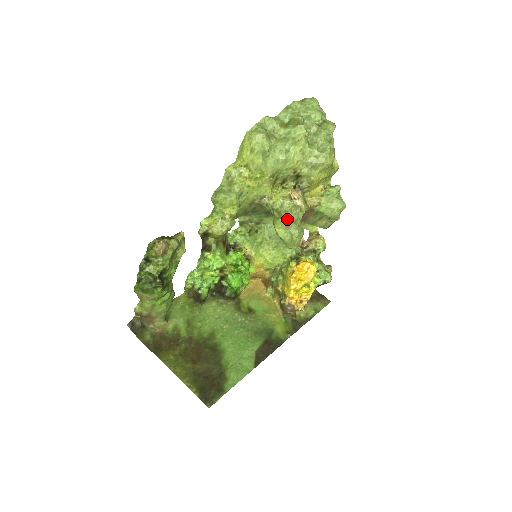
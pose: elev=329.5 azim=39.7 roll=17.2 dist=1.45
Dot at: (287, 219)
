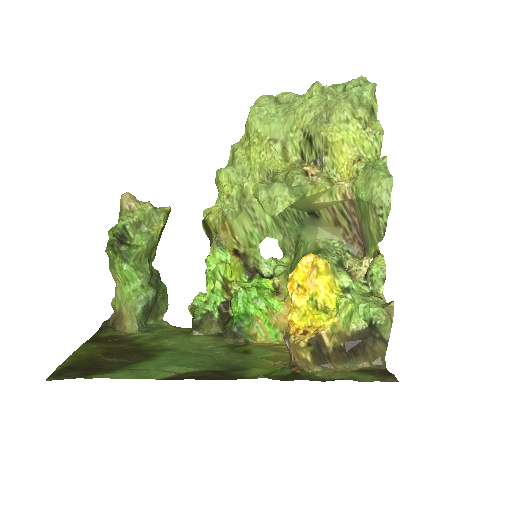
Dot at: occluded
